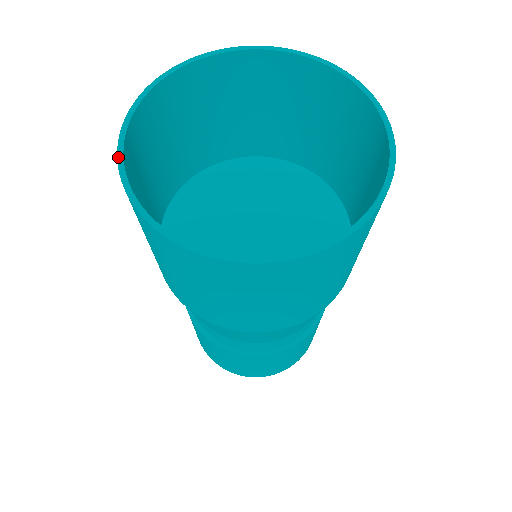
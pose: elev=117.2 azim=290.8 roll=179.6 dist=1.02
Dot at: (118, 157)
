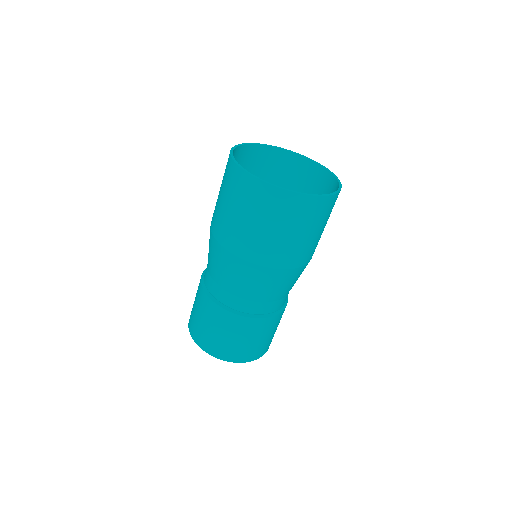
Dot at: (234, 160)
